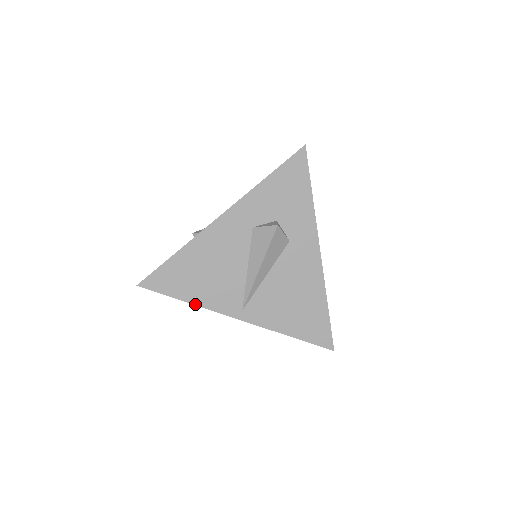
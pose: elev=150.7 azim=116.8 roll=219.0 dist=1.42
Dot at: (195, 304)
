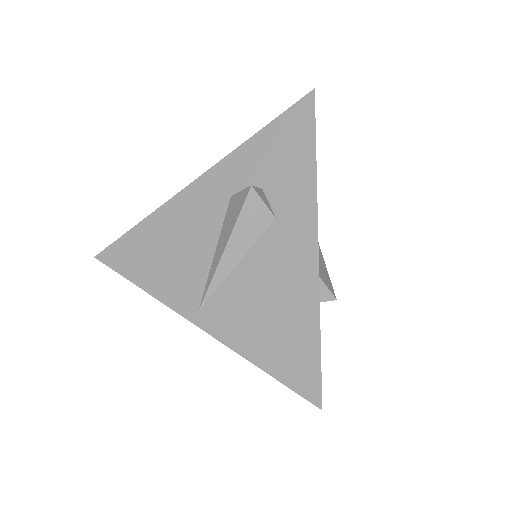
Dot at: (146, 291)
